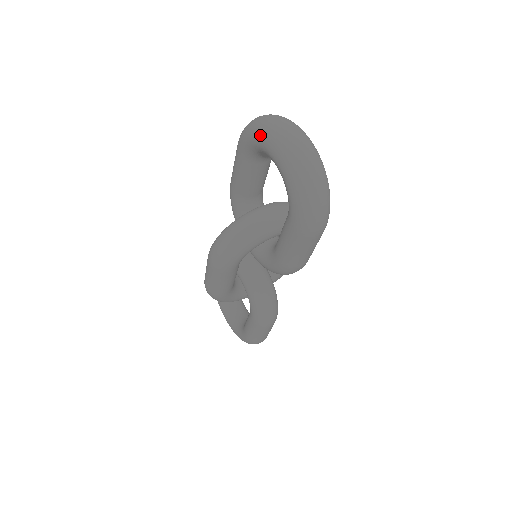
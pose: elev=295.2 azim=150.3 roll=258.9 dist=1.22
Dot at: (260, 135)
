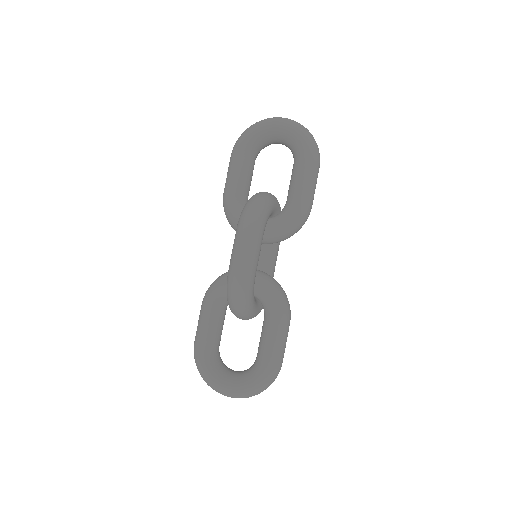
Dot at: (260, 124)
